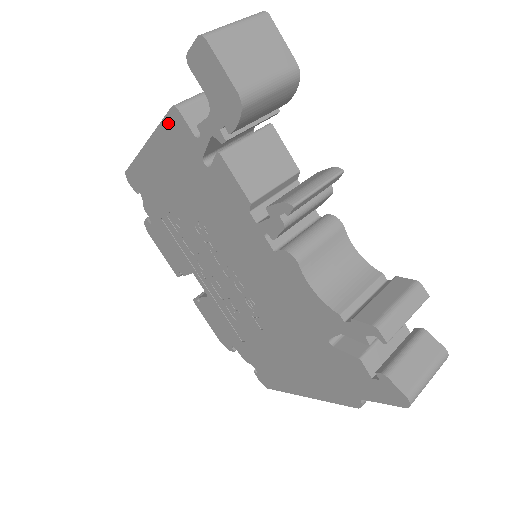
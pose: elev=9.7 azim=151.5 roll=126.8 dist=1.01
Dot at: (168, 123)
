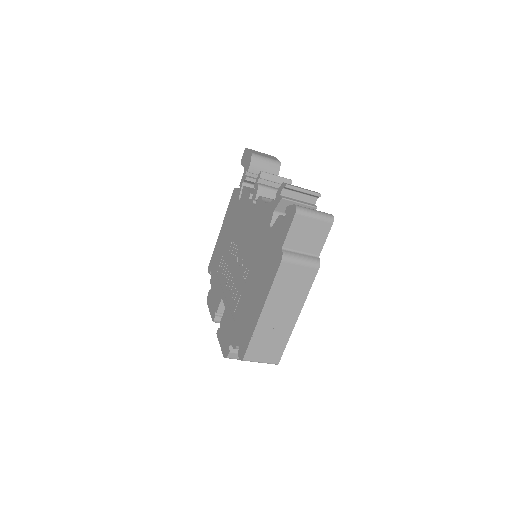
Dot at: (231, 200)
